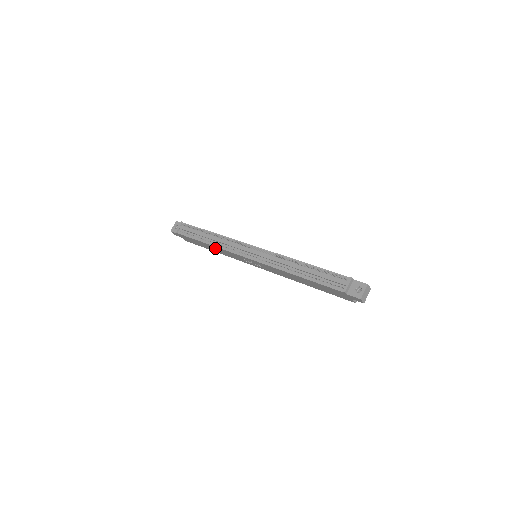
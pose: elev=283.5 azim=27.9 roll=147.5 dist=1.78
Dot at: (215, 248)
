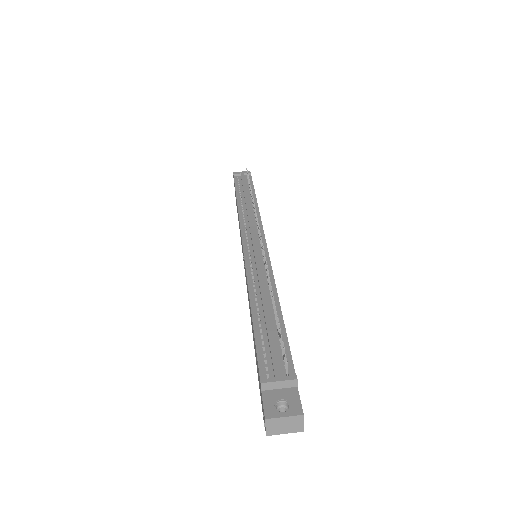
Dot at: occluded
